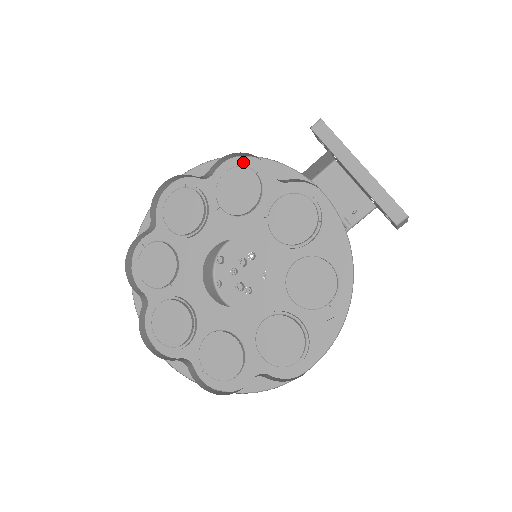
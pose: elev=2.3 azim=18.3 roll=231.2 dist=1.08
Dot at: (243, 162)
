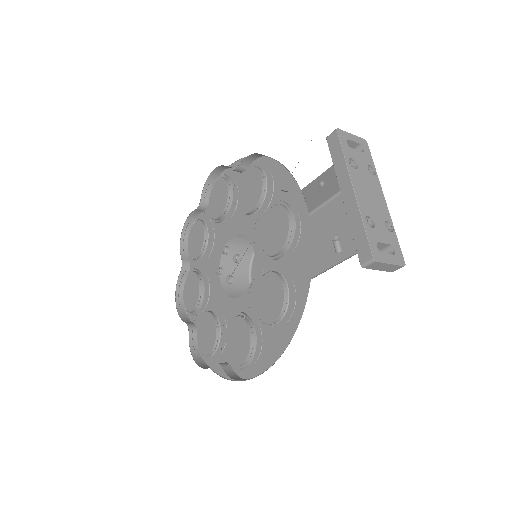
Dot at: (267, 163)
